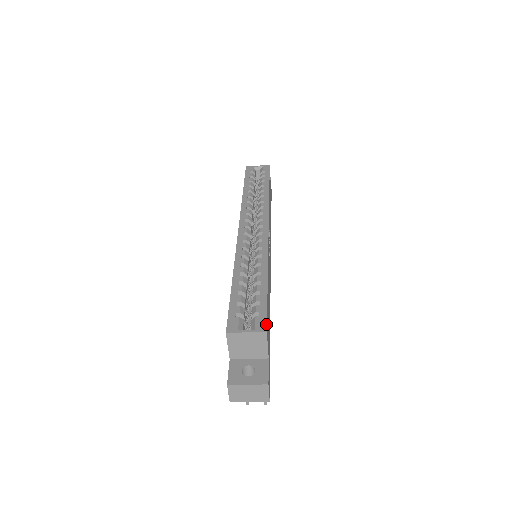
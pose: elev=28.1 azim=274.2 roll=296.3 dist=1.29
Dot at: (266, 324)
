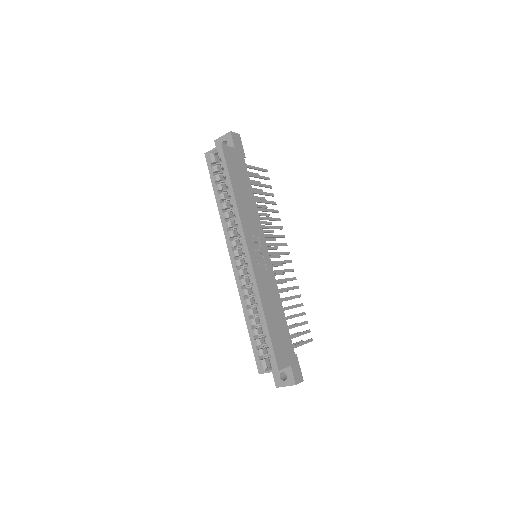
Dot at: (276, 365)
